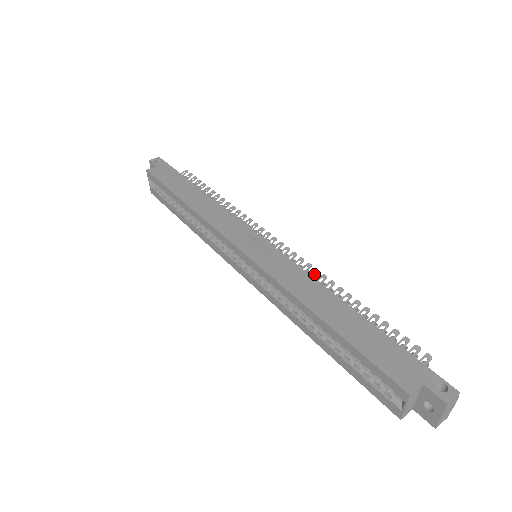
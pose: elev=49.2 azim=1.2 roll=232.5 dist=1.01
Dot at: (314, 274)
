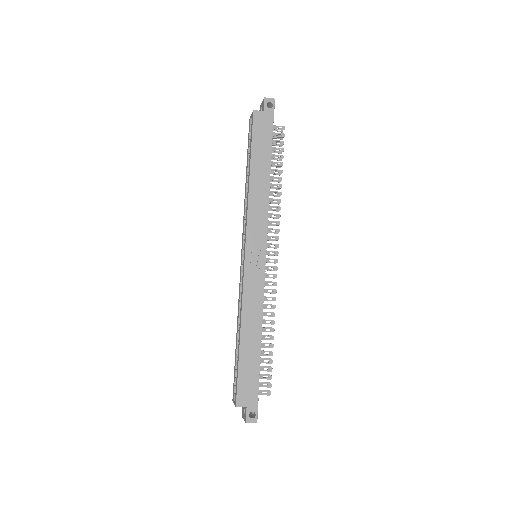
Dot at: (271, 300)
